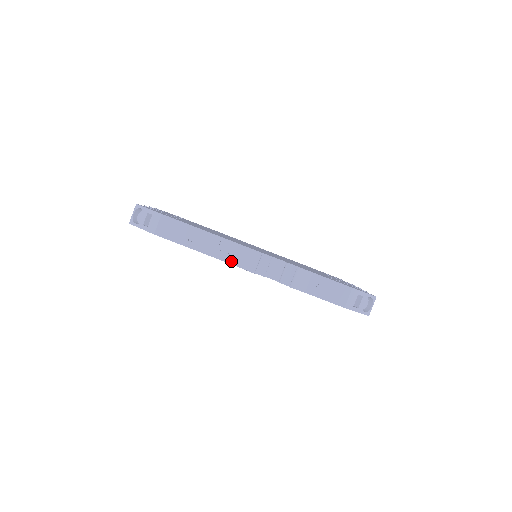
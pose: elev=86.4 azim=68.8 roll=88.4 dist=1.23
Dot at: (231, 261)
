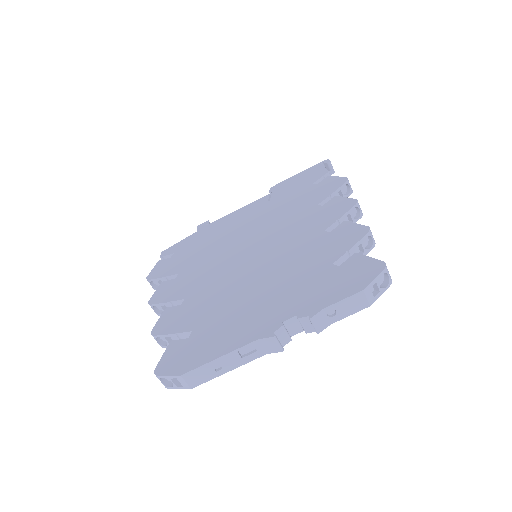
Dot at: (259, 355)
